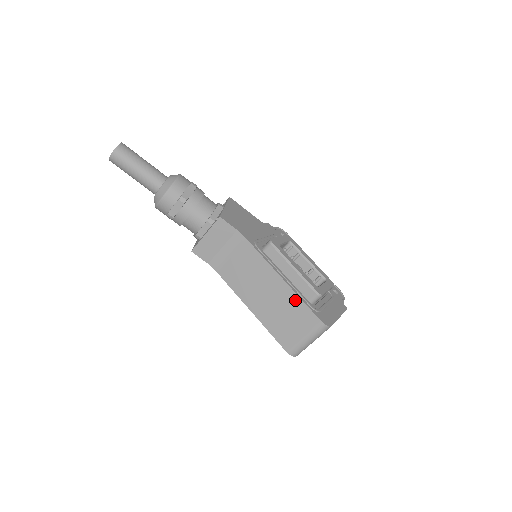
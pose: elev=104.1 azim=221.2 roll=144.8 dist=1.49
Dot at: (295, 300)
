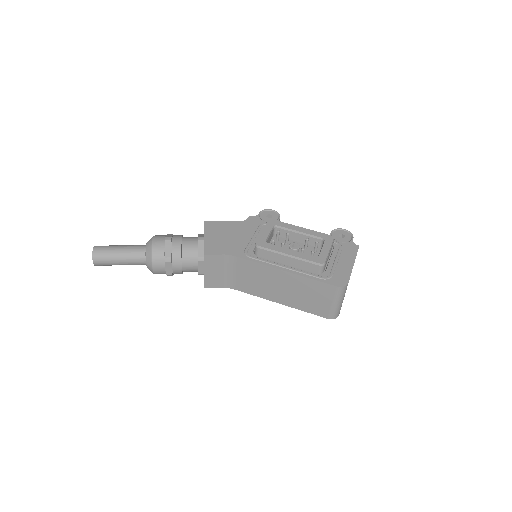
Dot at: (306, 281)
